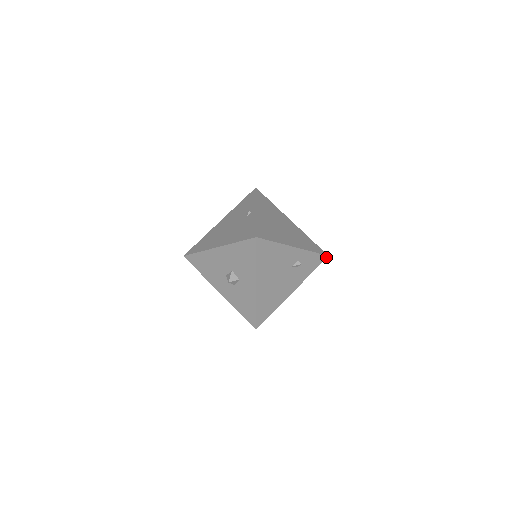
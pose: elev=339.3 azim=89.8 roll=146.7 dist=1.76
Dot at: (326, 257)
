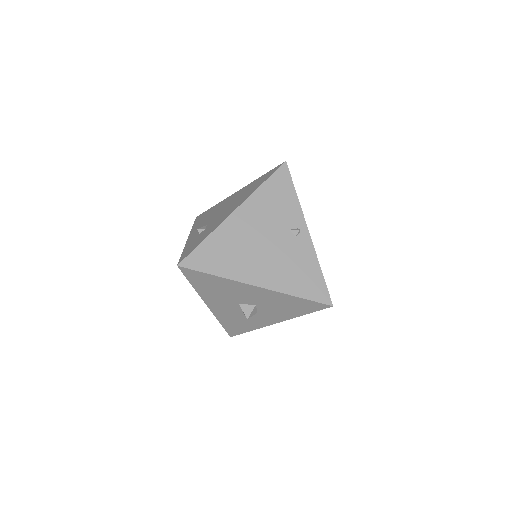
Dot at: occluded
